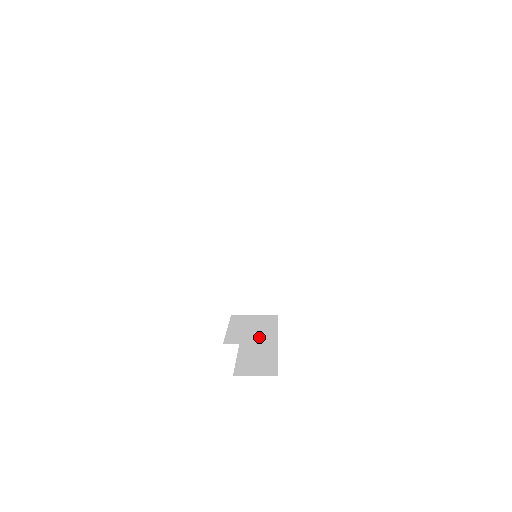
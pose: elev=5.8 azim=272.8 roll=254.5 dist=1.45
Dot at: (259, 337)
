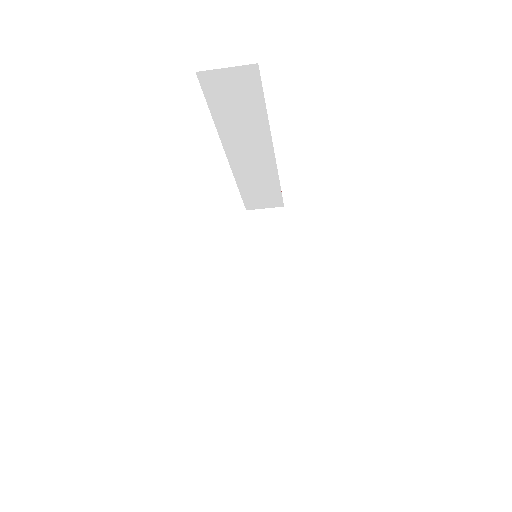
Dot at: occluded
